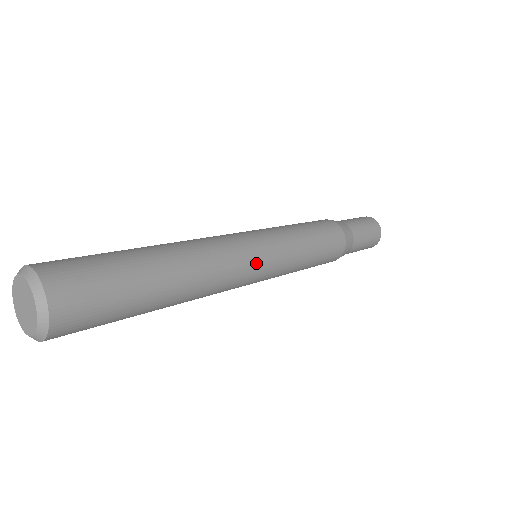
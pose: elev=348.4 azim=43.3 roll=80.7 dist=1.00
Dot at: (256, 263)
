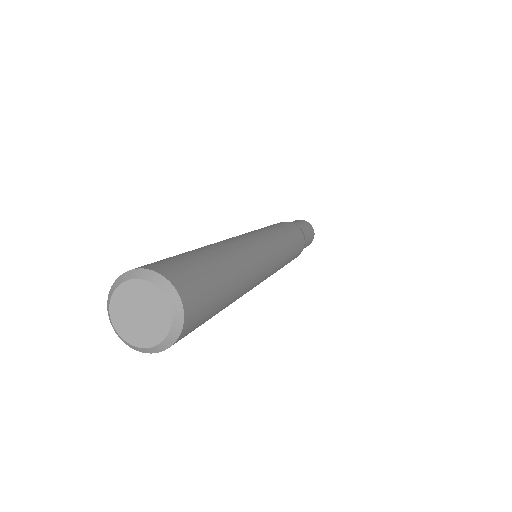
Dot at: (272, 255)
